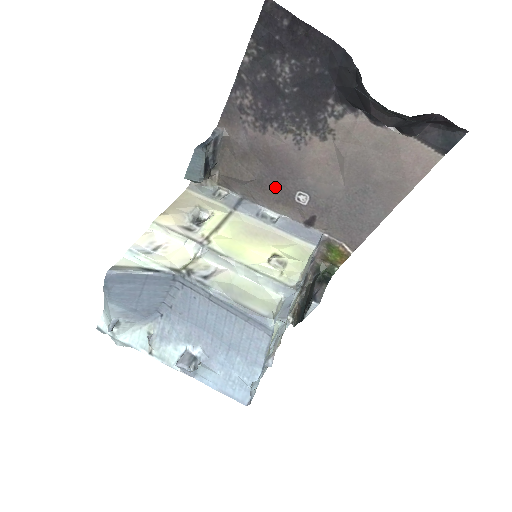
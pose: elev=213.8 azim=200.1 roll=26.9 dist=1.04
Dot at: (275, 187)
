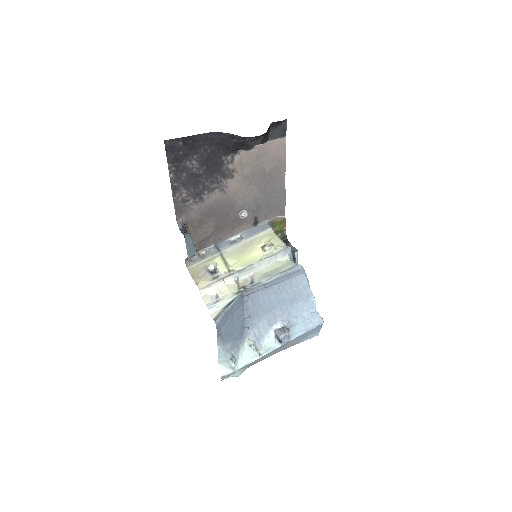
Dot at: (227, 222)
